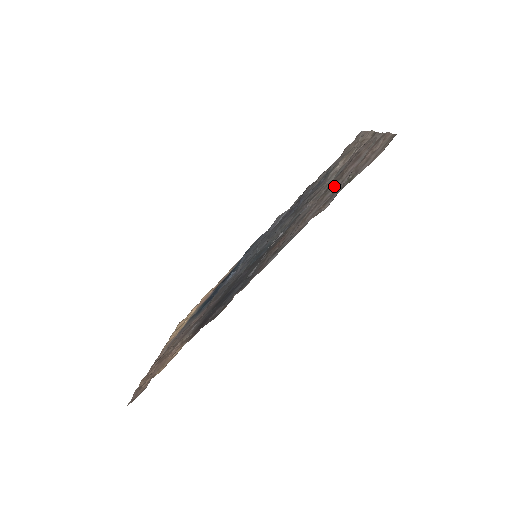
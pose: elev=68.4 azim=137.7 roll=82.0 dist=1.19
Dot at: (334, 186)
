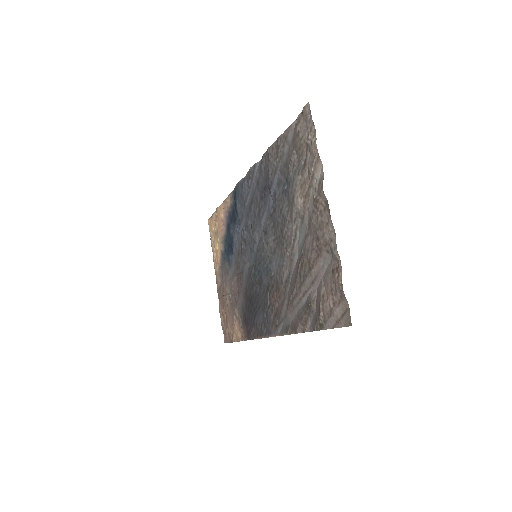
Dot at: (306, 280)
